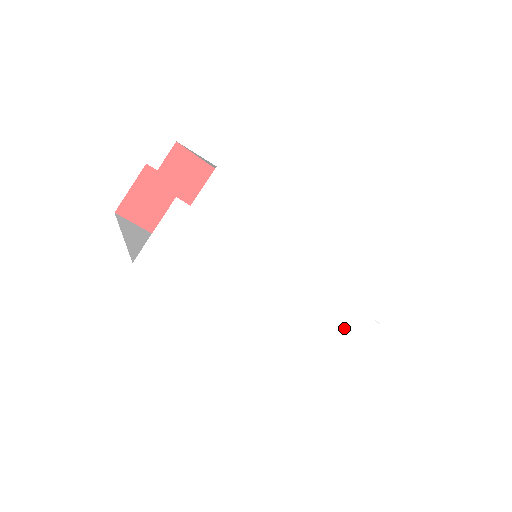
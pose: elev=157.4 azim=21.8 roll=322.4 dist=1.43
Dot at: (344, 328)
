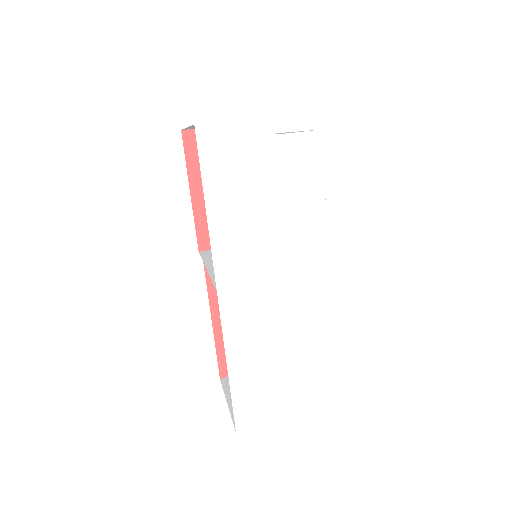
Dot at: (273, 380)
